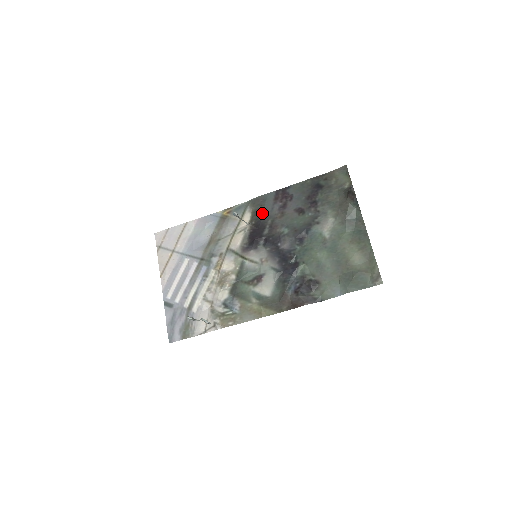
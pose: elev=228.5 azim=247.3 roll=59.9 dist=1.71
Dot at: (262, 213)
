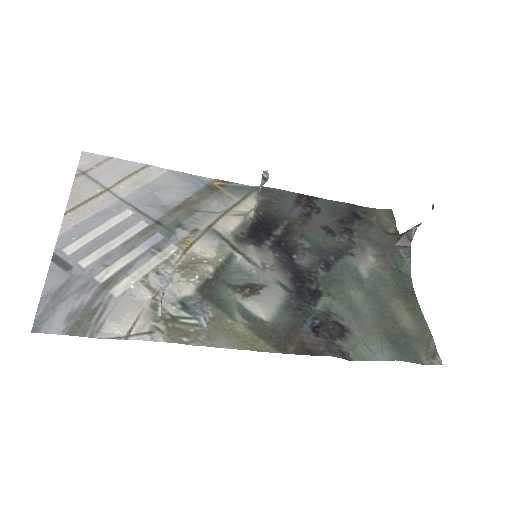
Dot at: (276, 208)
